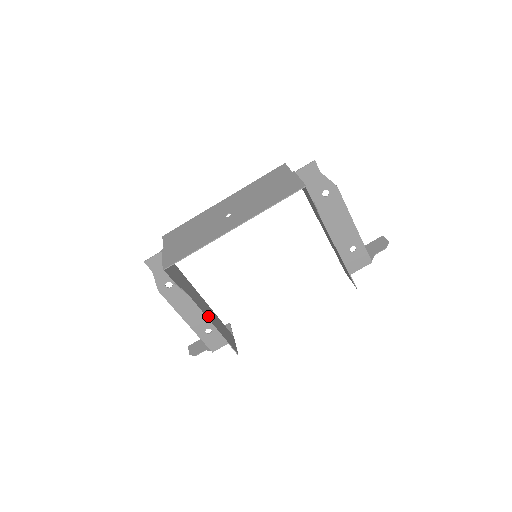
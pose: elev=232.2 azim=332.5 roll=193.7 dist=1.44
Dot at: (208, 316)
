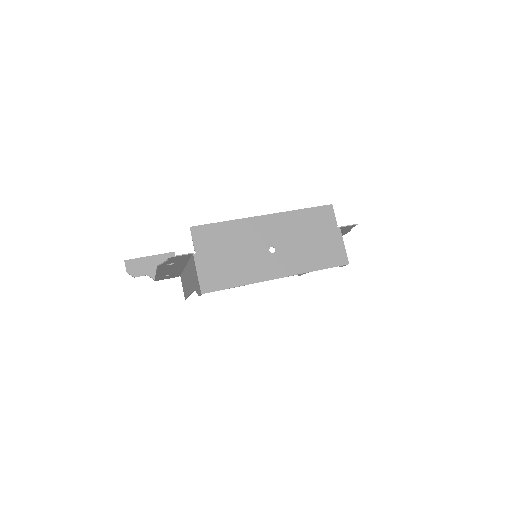
Dot at: occluded
